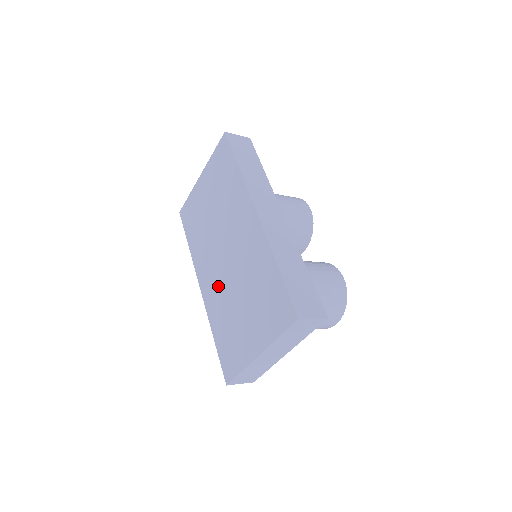
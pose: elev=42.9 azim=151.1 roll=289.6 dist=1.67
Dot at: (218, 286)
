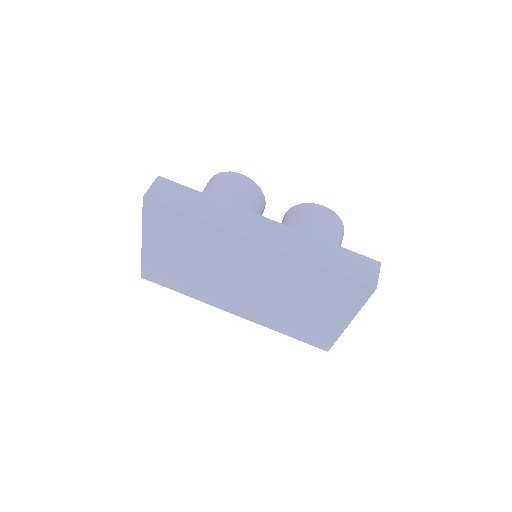
Dot at: (257, 305)
